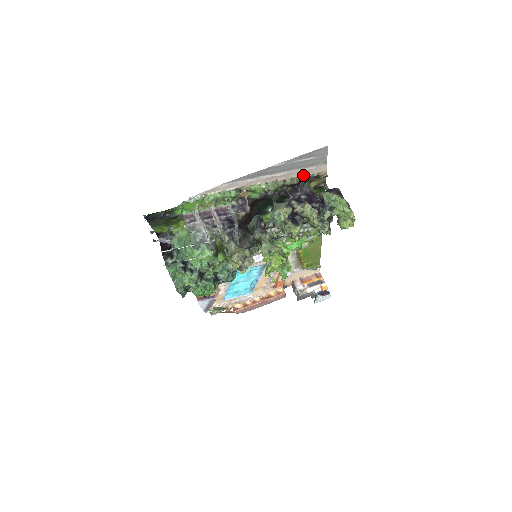
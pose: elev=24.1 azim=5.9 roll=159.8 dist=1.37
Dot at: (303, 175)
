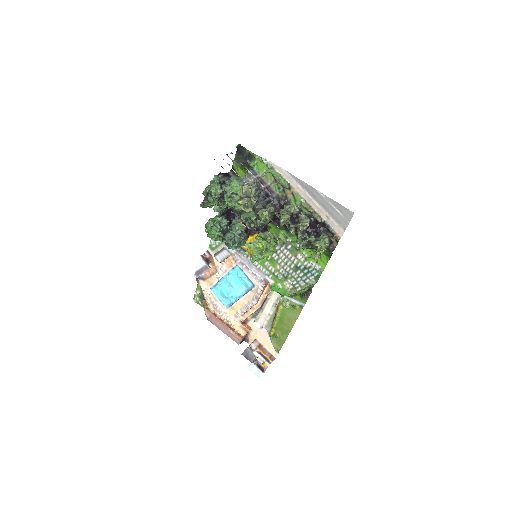
Dot at: (327, 222)
